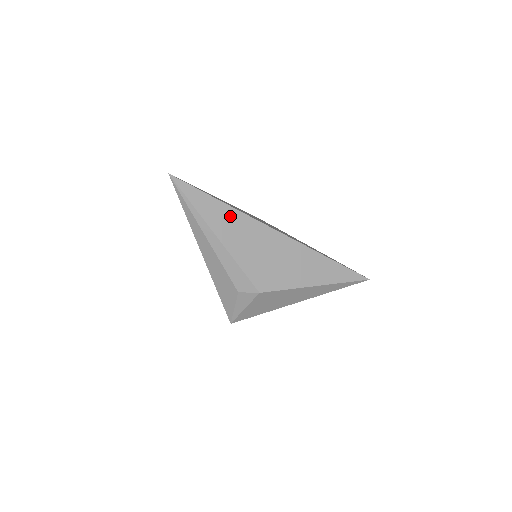
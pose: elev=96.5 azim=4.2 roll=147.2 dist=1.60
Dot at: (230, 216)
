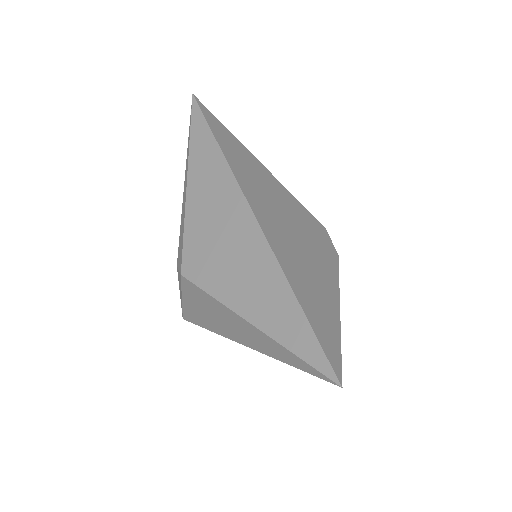
Dot at: (214, 163)
